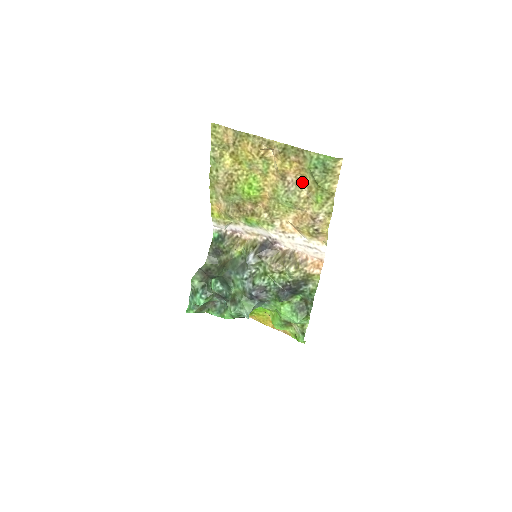
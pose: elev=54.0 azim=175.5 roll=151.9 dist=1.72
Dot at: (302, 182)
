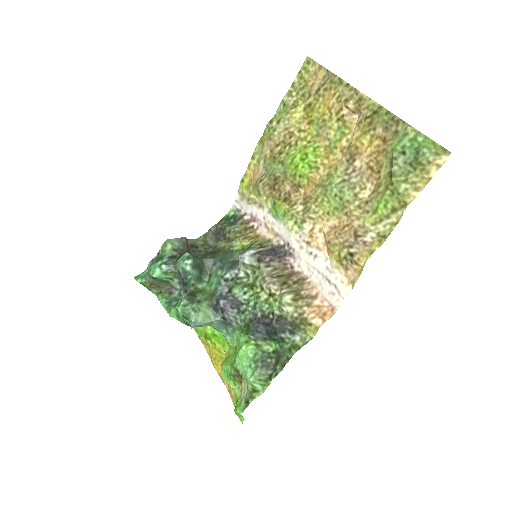
Dot at: (372, 174)
